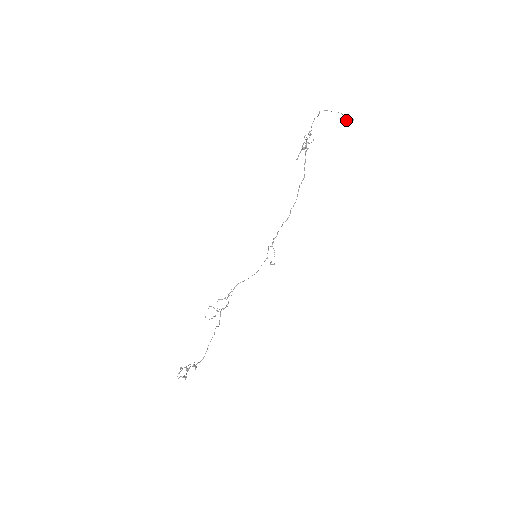
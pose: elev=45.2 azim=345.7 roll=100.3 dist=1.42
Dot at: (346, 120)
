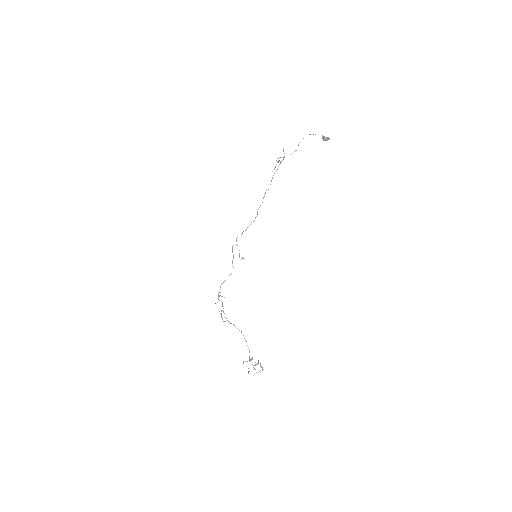
Dot at: (326, 140)
